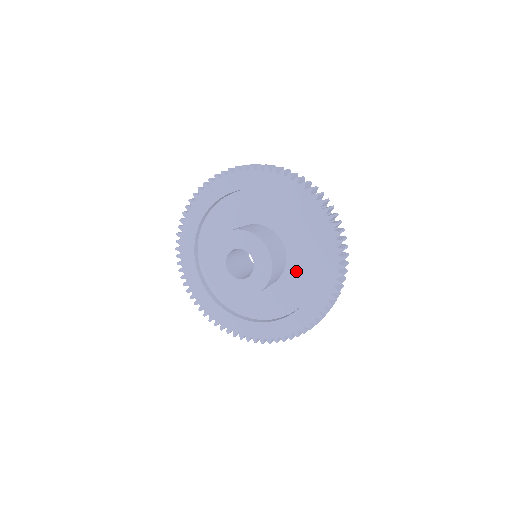
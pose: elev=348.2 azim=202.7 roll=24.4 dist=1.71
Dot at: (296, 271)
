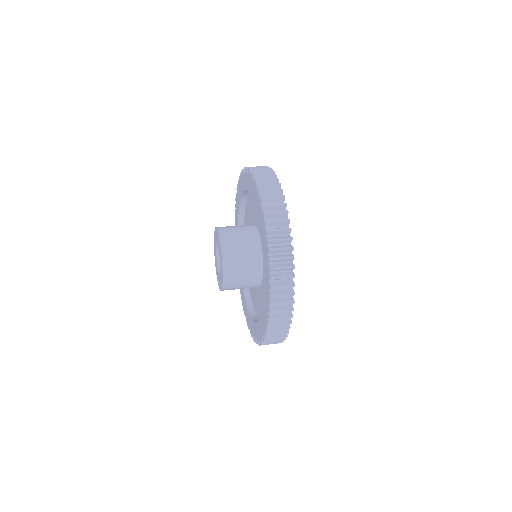
Dot at: occluded
